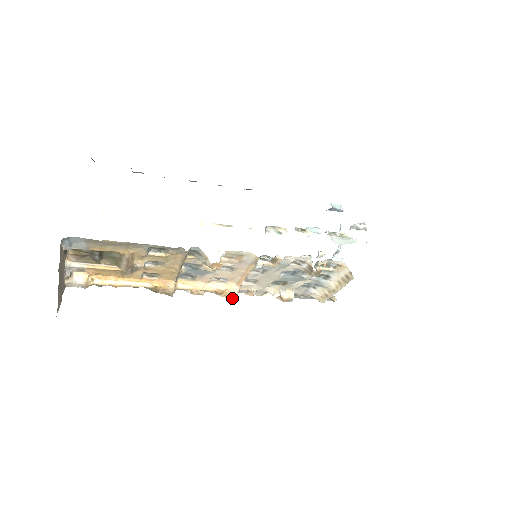
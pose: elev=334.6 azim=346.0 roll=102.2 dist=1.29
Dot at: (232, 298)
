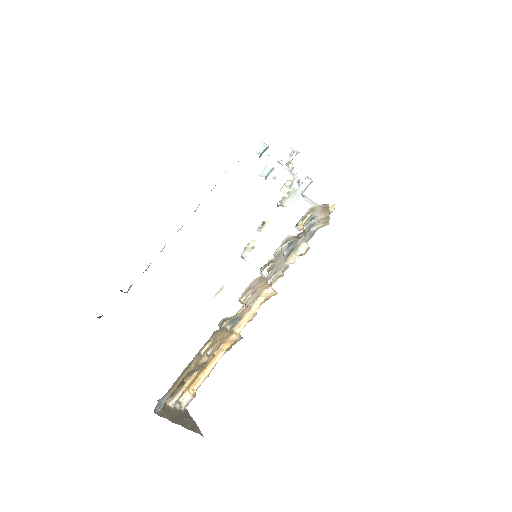
Dot at: (274, 295)
